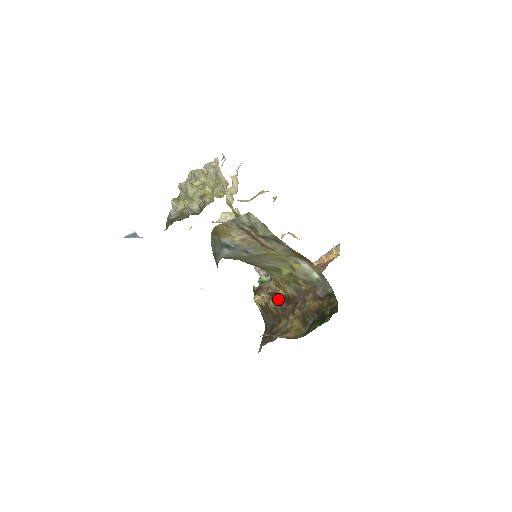
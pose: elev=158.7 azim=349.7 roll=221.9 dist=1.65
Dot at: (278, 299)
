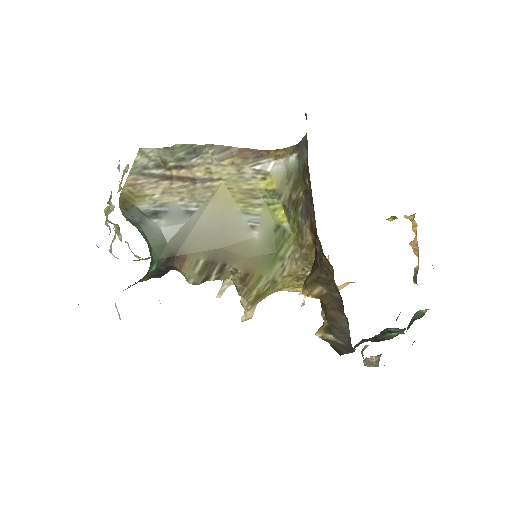
Dot at: (312, 268)
